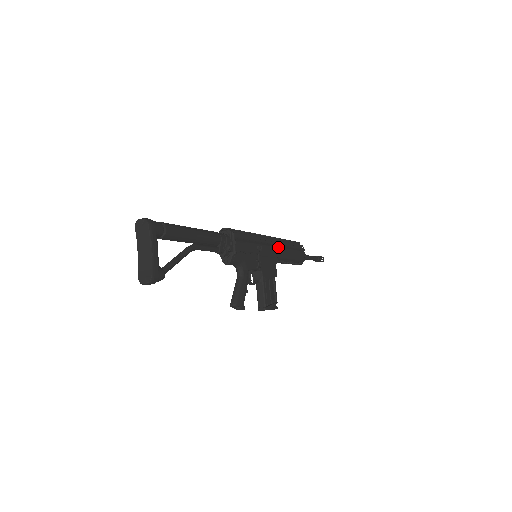
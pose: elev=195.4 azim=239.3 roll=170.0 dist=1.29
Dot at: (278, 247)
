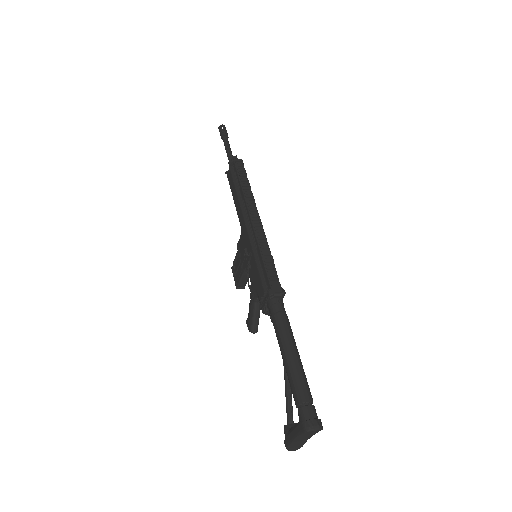
Dot at: occluded
